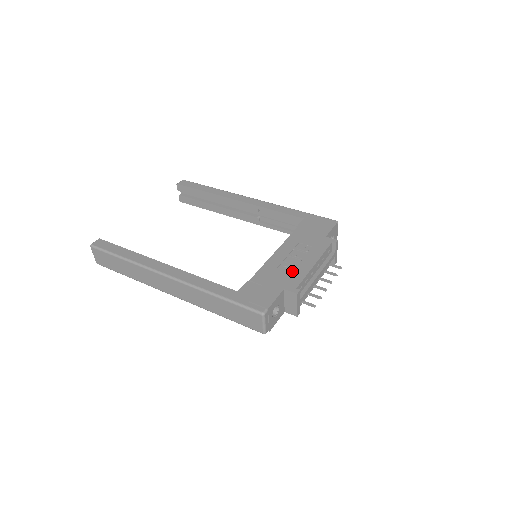
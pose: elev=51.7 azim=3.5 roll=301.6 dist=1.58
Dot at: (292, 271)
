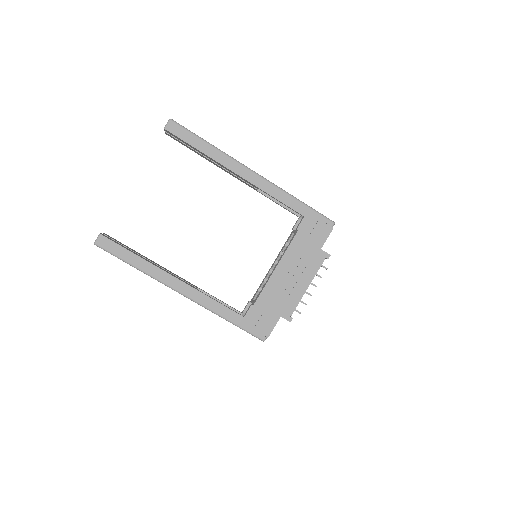
Dot at: (288, 295)
